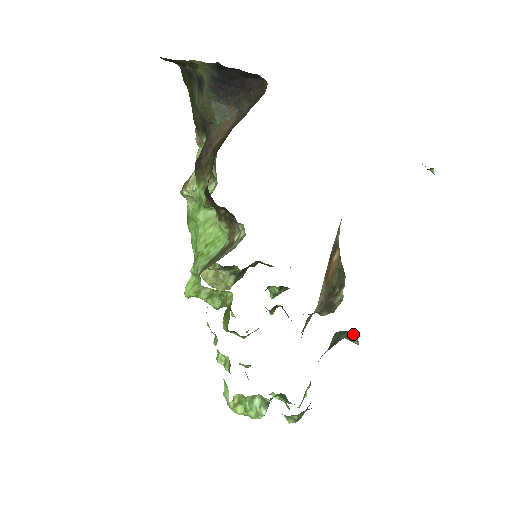
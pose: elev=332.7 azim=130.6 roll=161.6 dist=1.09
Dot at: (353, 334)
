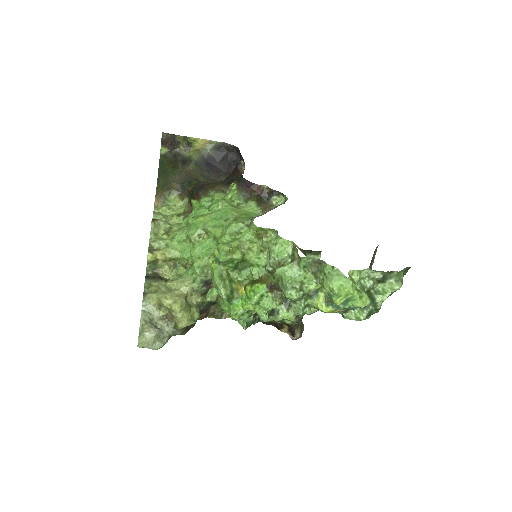
Dot at: occluded
